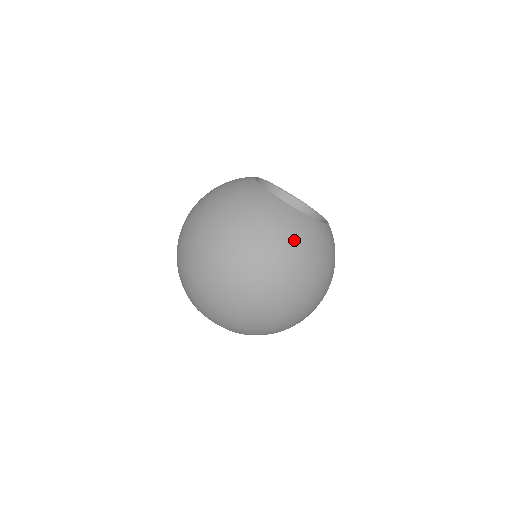
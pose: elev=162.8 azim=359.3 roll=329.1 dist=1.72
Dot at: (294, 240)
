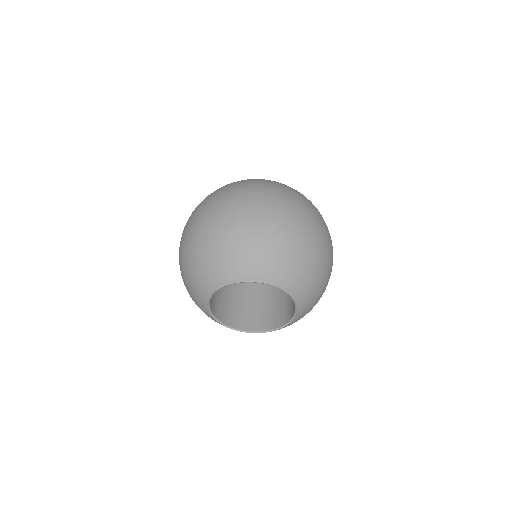
Dot at: occluded
